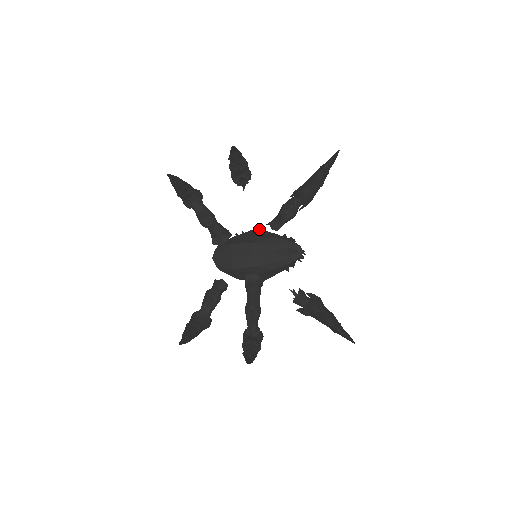
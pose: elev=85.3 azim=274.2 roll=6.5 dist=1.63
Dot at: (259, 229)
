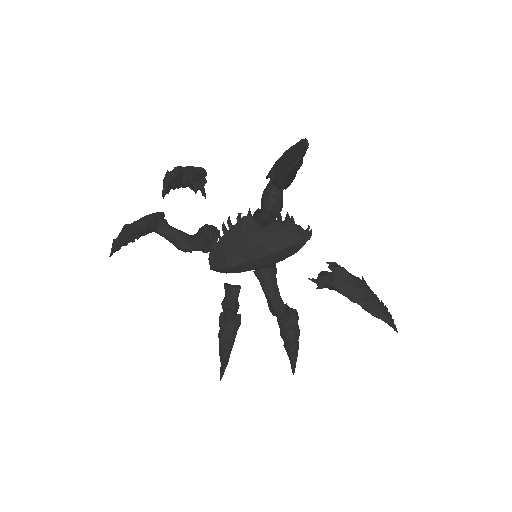
Dot at: (246, 217)
